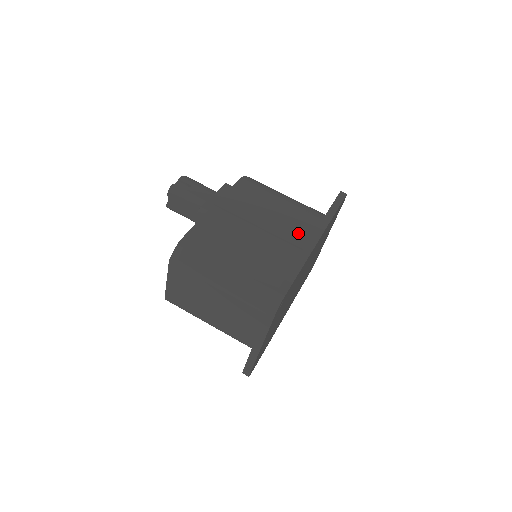
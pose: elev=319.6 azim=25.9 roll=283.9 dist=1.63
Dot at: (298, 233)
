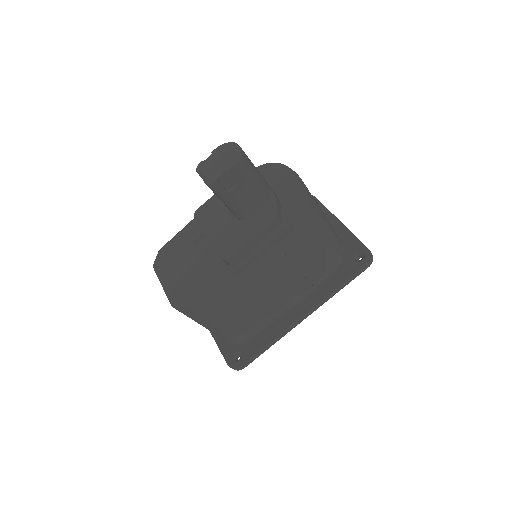
Dot at: (298, 294)
